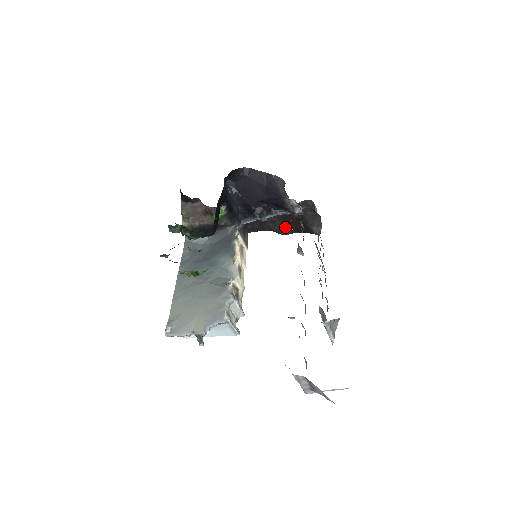
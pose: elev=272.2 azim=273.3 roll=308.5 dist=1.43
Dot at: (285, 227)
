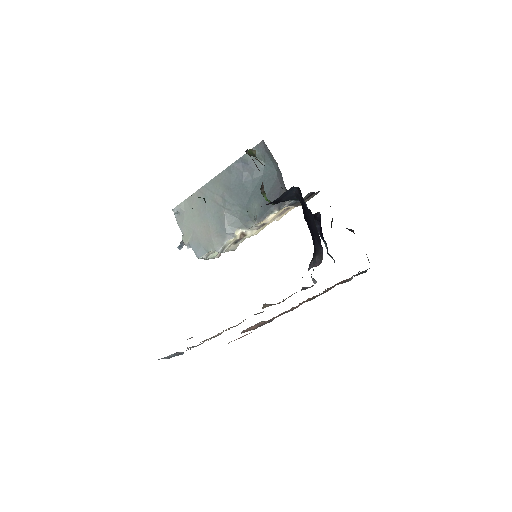
Dot at: occluded
